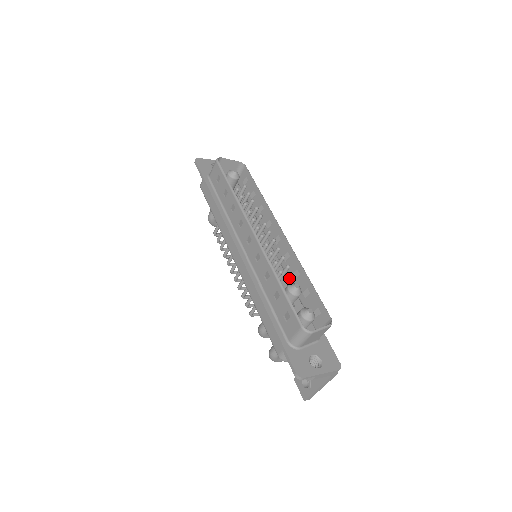
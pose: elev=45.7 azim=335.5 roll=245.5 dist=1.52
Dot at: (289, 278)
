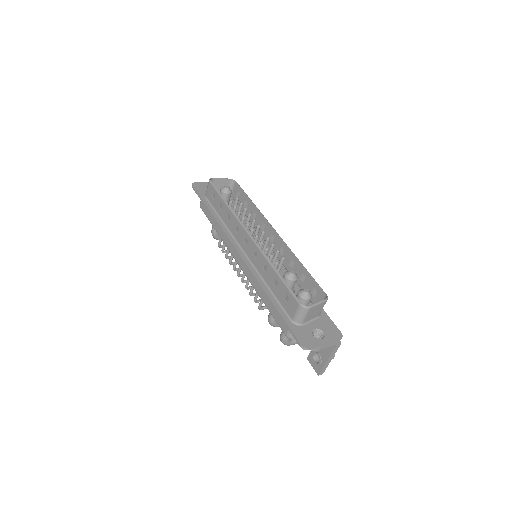
Dot at: (287, 269)
